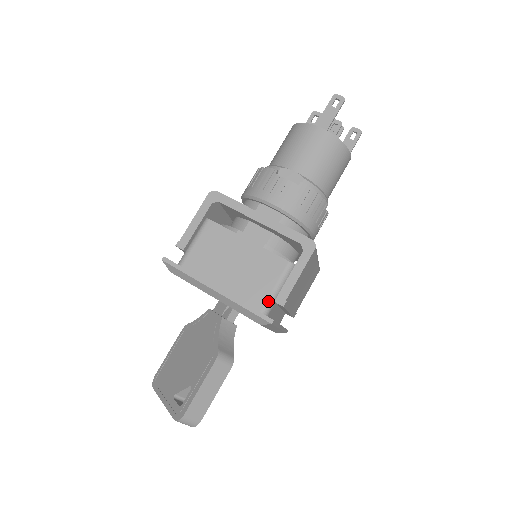
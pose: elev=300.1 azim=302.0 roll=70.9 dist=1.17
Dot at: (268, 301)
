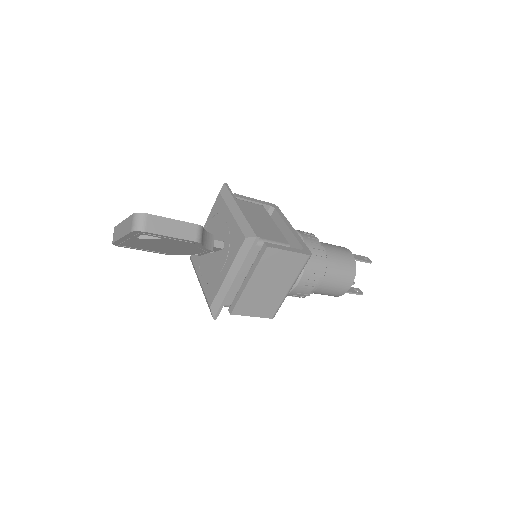
Dot at: (261, 239)
